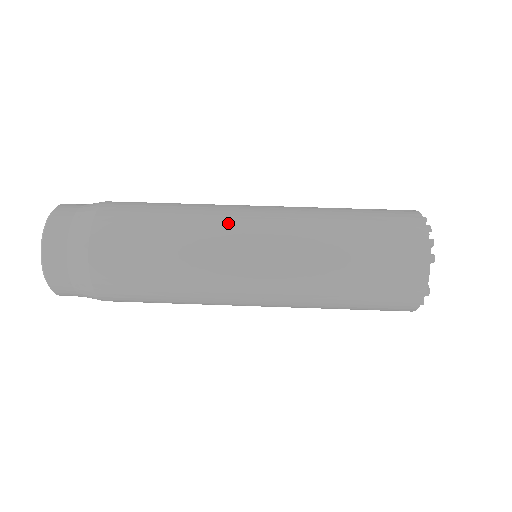
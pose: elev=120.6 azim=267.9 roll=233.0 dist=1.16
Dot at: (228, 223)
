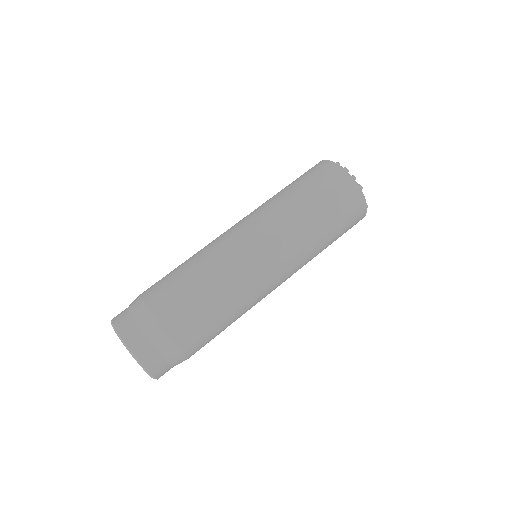
Dot at: (240, 254)
